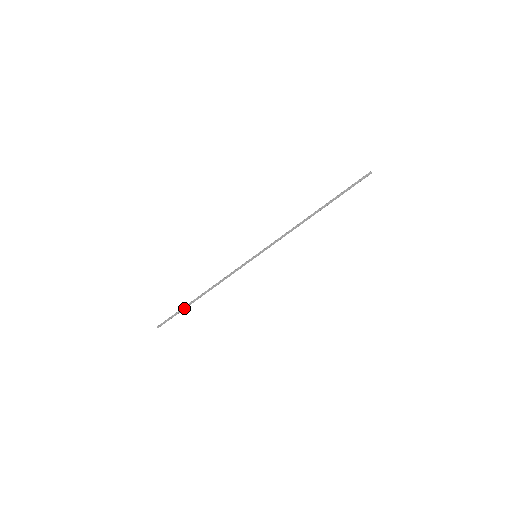
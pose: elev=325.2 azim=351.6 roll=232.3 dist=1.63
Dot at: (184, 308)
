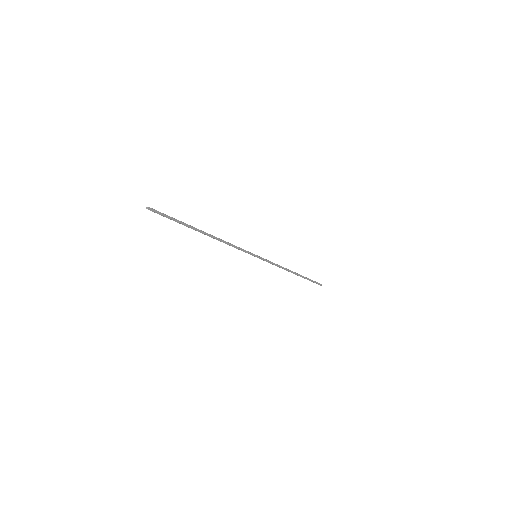
Dot at: (186, 224)
